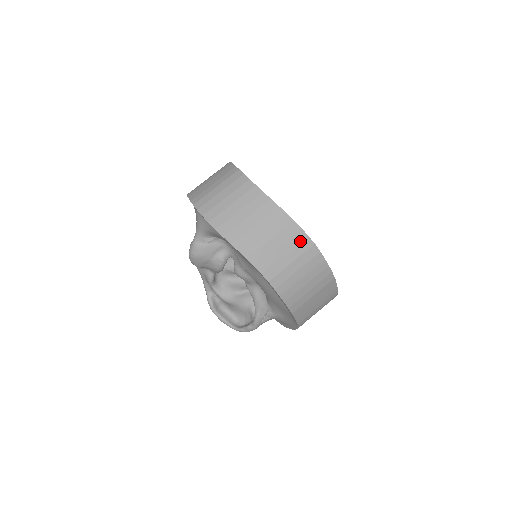
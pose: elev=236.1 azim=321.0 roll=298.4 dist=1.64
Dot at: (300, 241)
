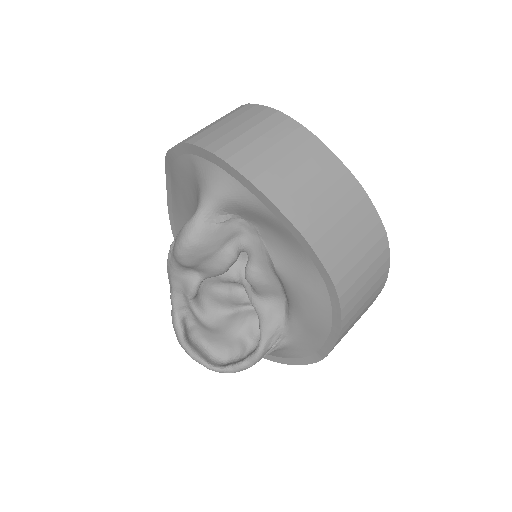
Dot at: (372, 226)
